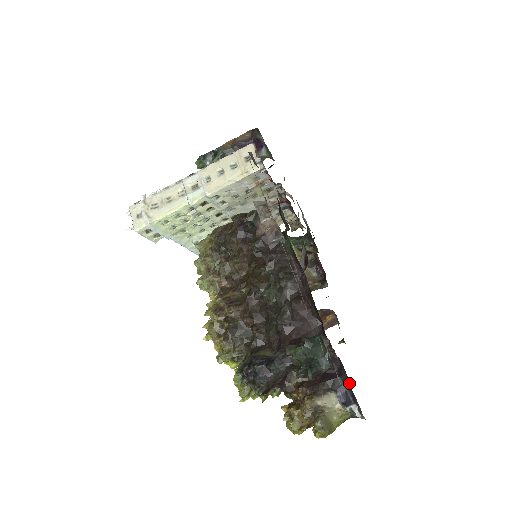
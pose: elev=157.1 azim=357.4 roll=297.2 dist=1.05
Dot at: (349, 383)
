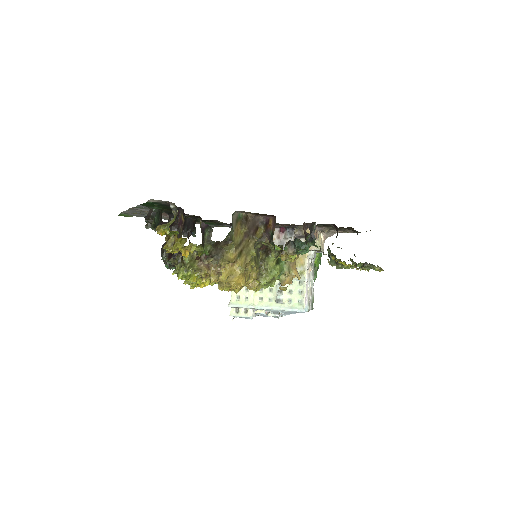
Dot at: occluded
